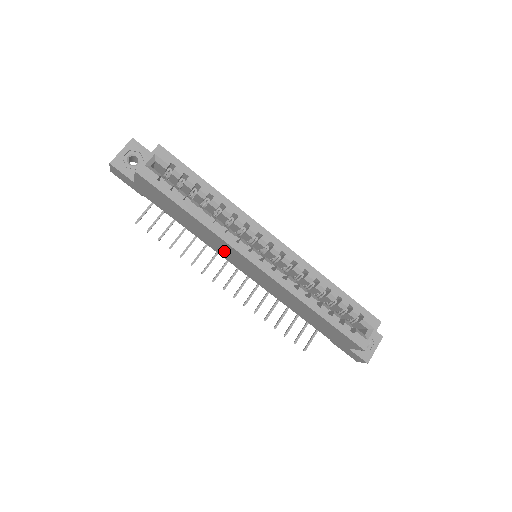
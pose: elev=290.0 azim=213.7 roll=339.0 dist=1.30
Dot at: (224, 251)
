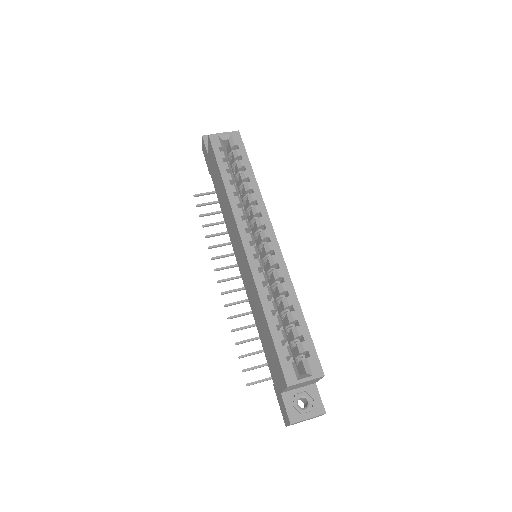
Dot at: (233, 233)
